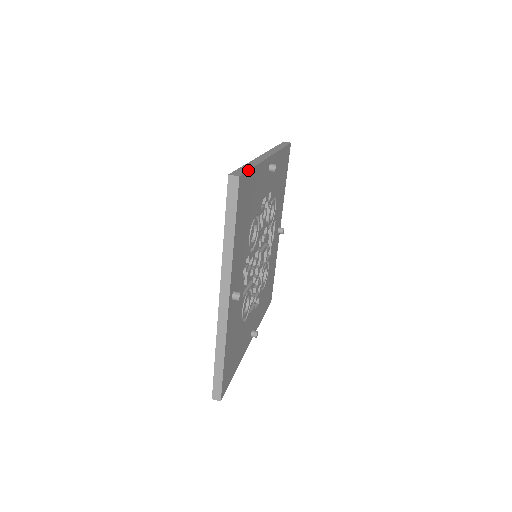
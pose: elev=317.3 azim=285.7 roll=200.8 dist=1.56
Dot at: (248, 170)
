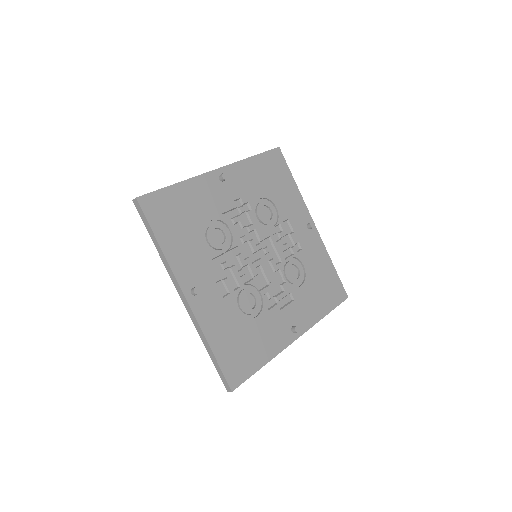
Dot at: occluded
